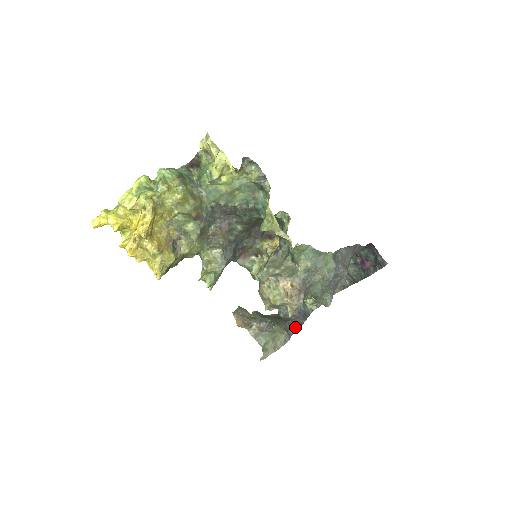
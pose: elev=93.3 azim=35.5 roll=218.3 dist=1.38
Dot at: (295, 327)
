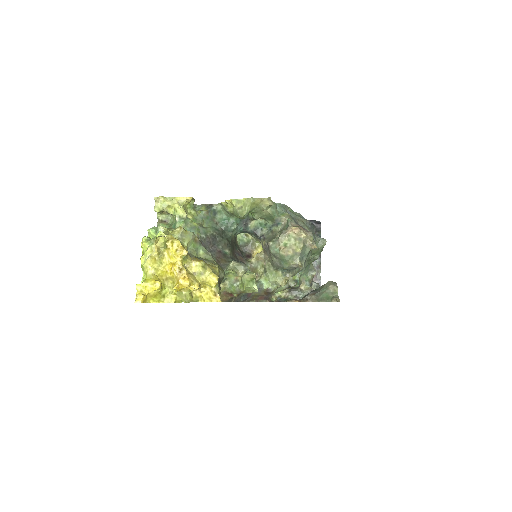
Dot at: occluded
